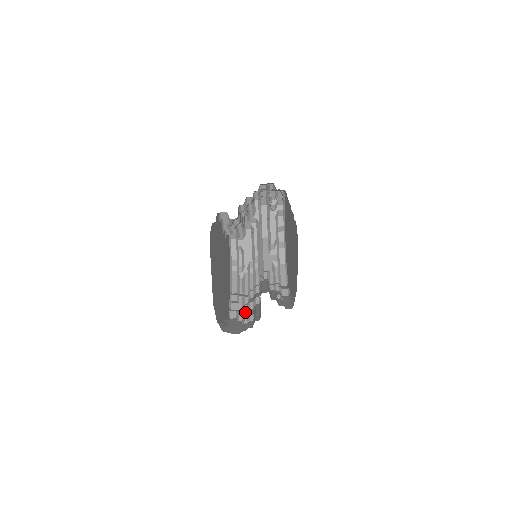
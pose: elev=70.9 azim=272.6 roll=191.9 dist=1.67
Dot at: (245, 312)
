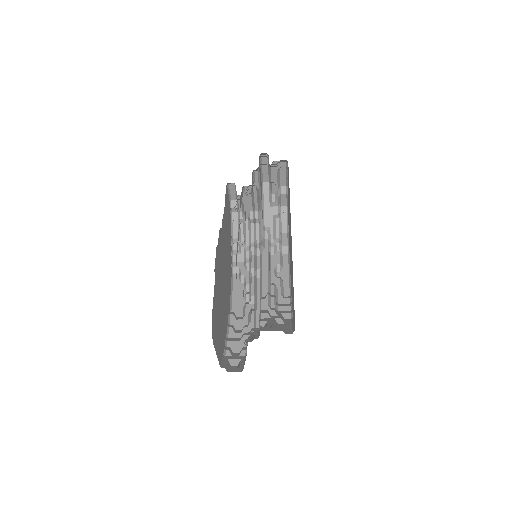
Dot at: (247, 271)
